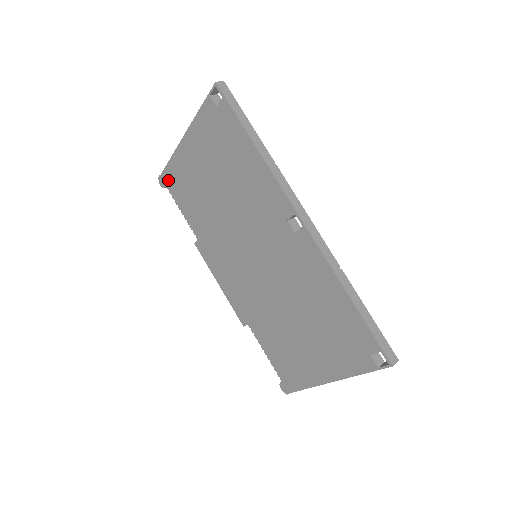
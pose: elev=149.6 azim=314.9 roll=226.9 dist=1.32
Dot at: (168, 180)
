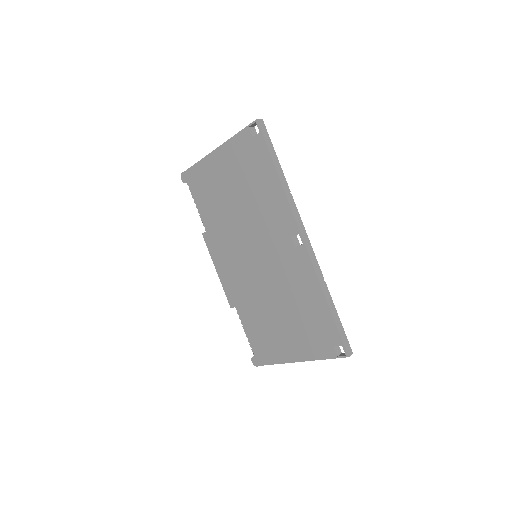
Dot at: (190, 178)
